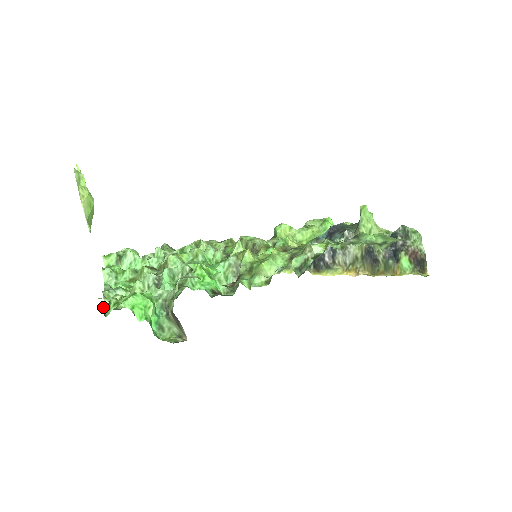
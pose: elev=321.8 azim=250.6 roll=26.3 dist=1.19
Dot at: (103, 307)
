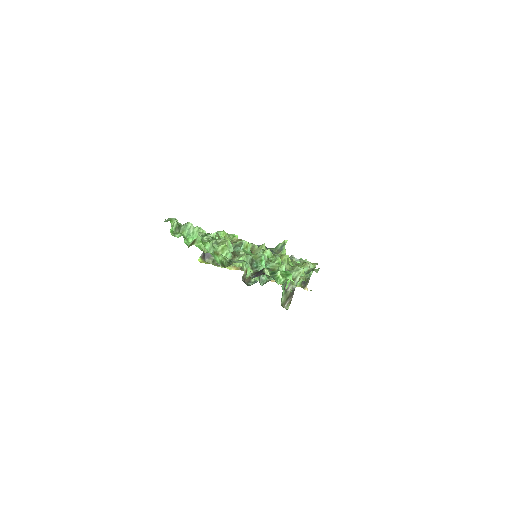
Dot at: (270, 276)
